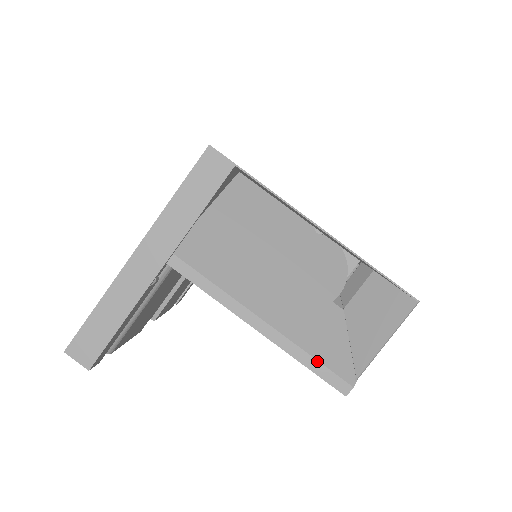
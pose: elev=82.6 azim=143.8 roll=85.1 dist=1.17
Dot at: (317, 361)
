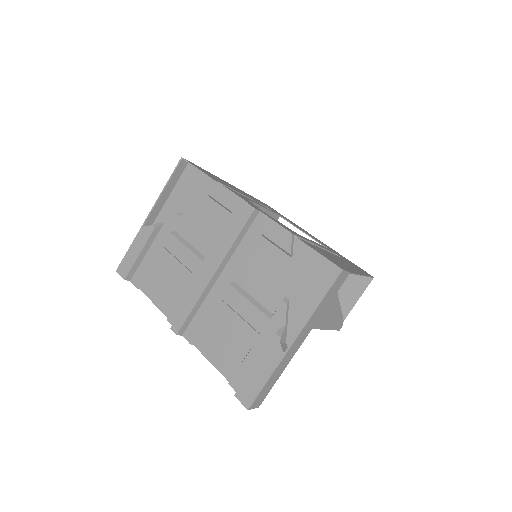
Dot at: (334, 325)
